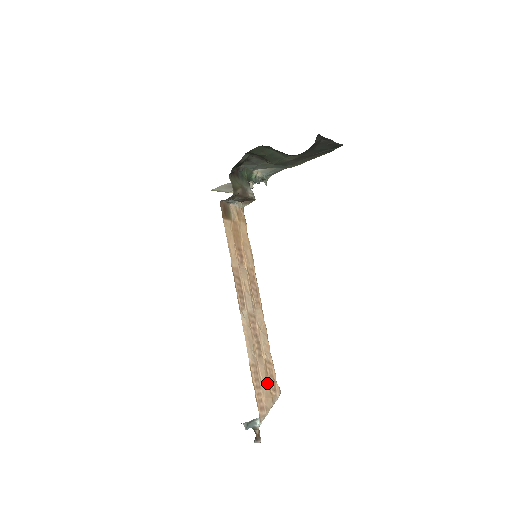
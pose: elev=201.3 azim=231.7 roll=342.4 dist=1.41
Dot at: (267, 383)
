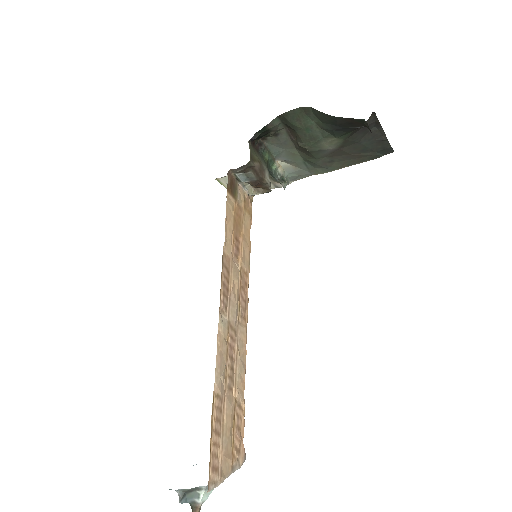
Dot at: (230, 435)
